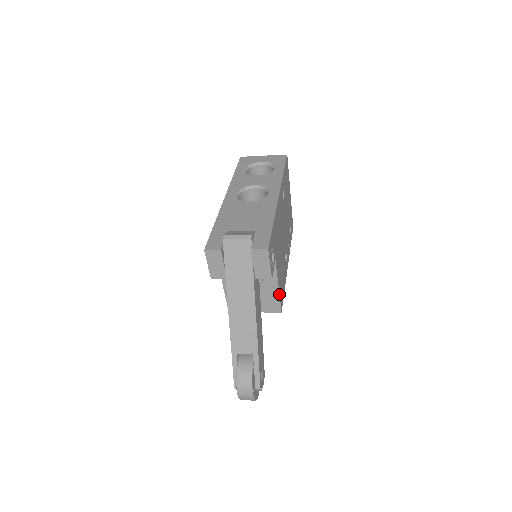
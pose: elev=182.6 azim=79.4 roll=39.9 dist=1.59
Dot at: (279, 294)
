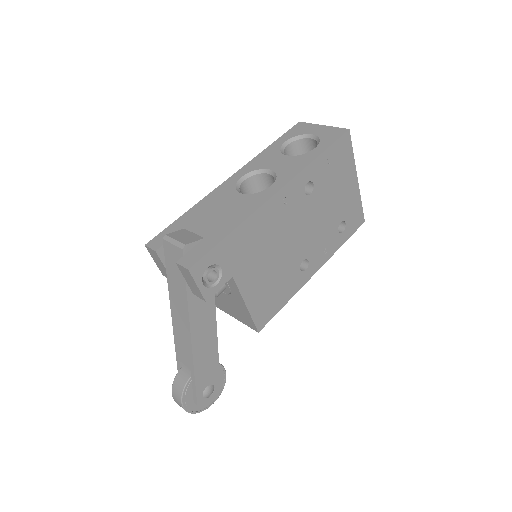
Dot at: (249, 313)
